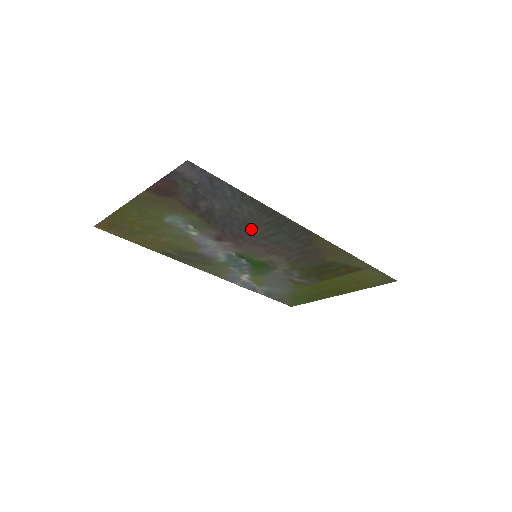
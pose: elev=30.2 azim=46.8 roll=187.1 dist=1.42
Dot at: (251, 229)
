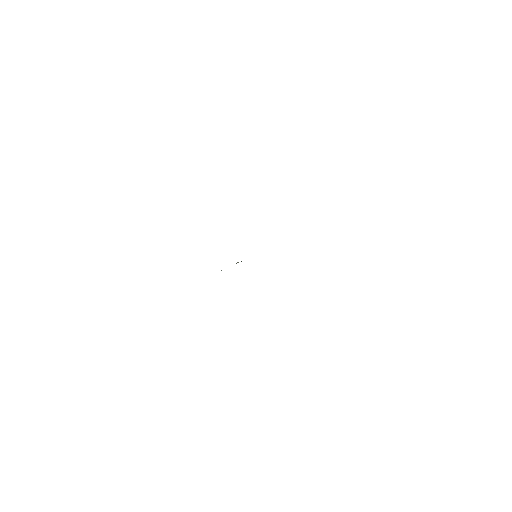
Dot at: occluded
